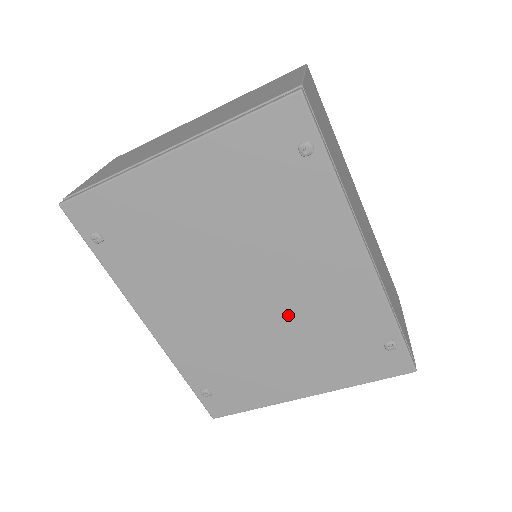
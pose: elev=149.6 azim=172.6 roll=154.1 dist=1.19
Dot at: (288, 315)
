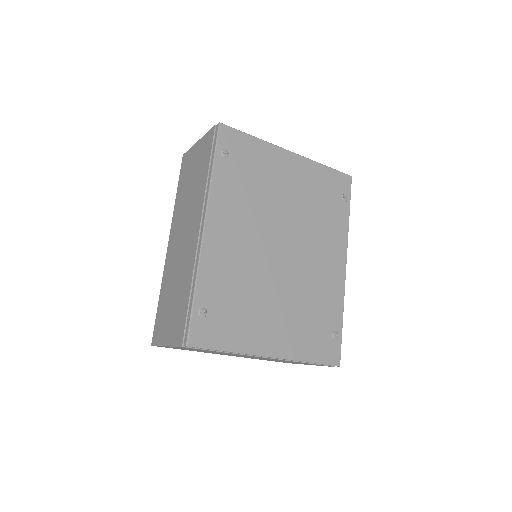
Dot at: (295, 279)
